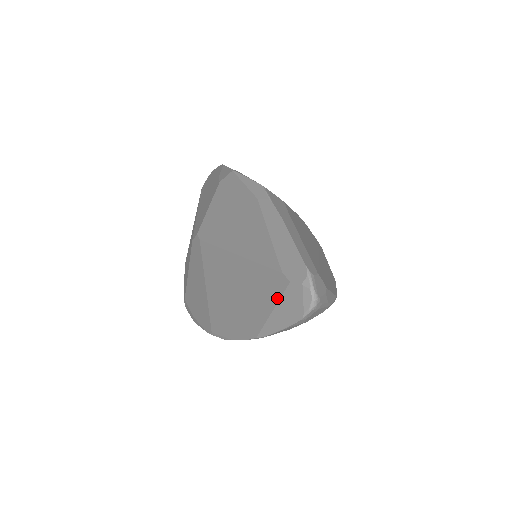
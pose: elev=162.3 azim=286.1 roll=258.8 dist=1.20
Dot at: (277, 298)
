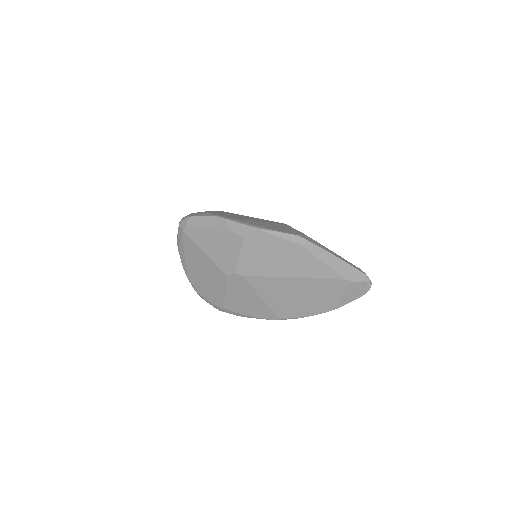
Dot at: (345, 291)
